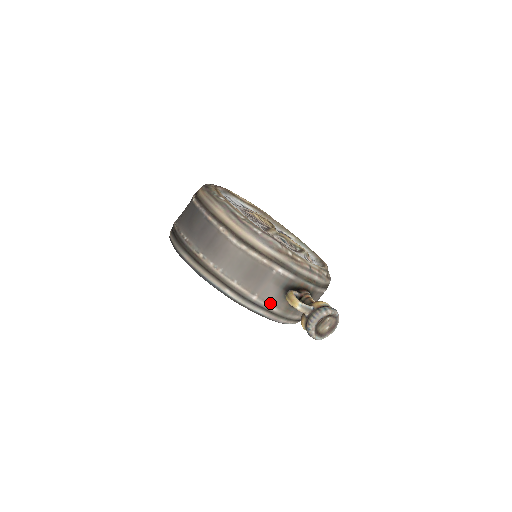
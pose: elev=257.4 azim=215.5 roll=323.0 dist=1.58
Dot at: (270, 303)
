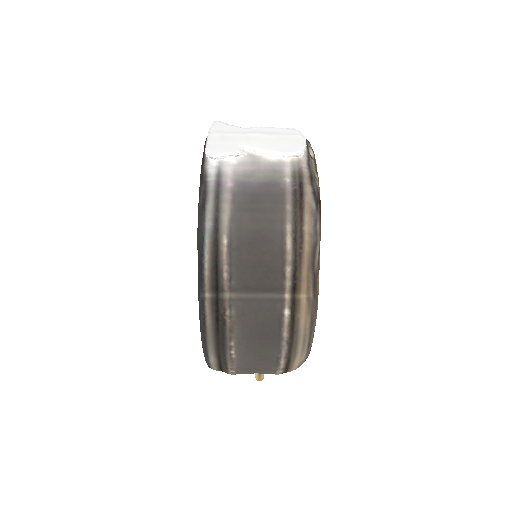
Dot at: occluded
